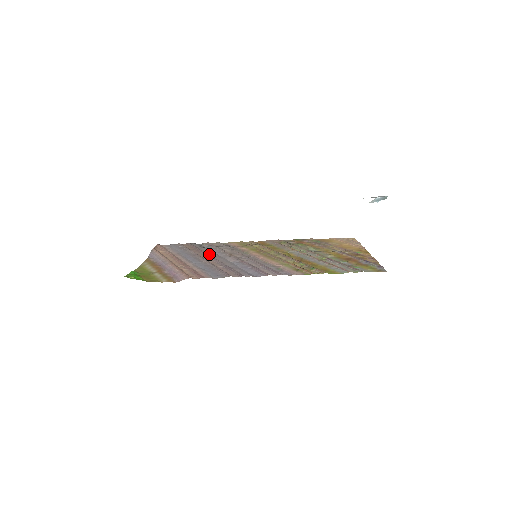
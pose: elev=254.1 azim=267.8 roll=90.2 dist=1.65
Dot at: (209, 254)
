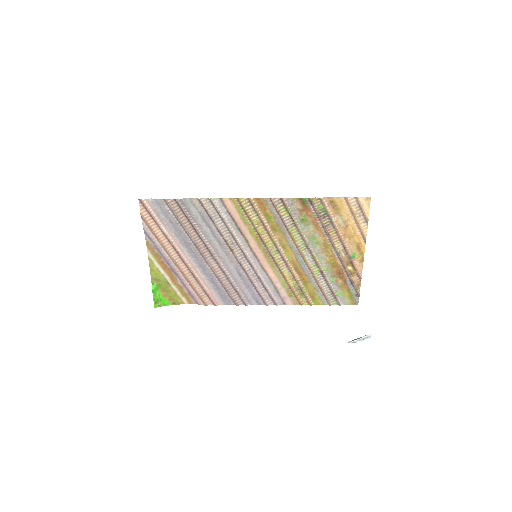
Dot at: (209, 245)
